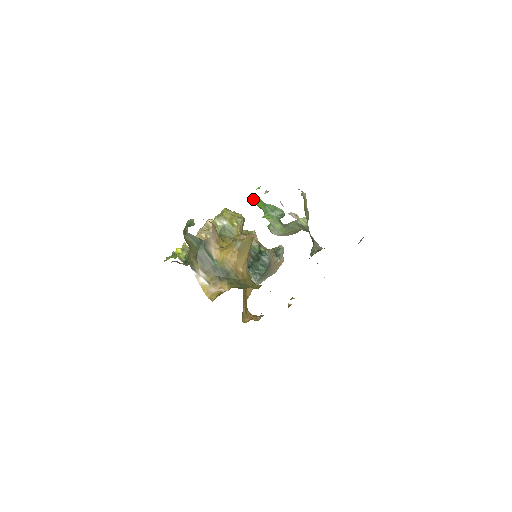
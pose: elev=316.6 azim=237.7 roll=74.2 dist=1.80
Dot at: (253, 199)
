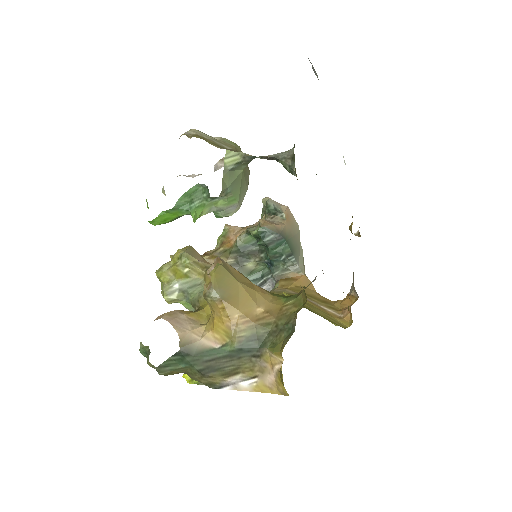
Dot at: (159, 223)
